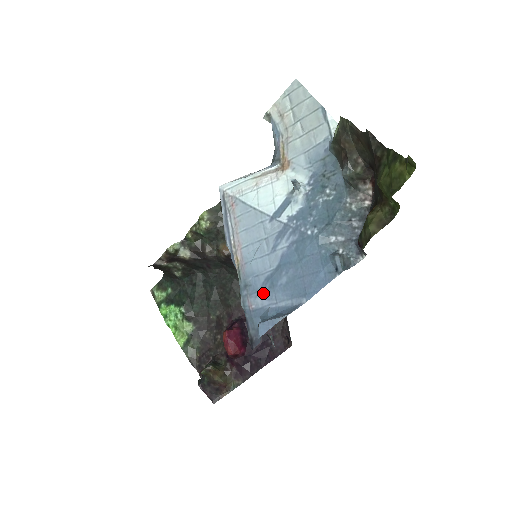
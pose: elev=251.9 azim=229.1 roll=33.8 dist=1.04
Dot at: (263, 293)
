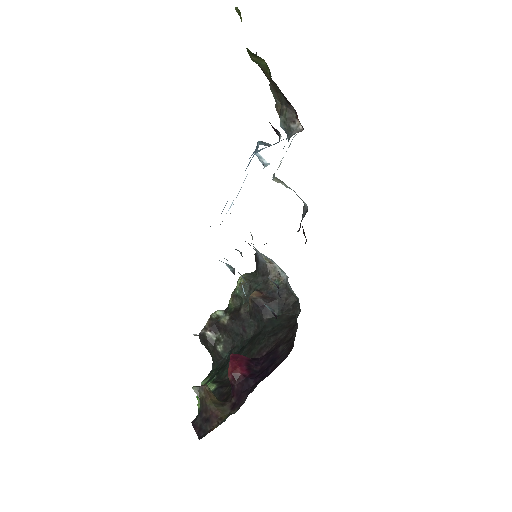
Dot at: (221, 213)
